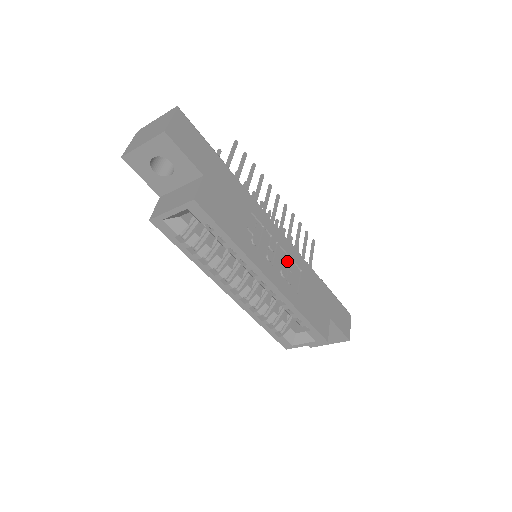
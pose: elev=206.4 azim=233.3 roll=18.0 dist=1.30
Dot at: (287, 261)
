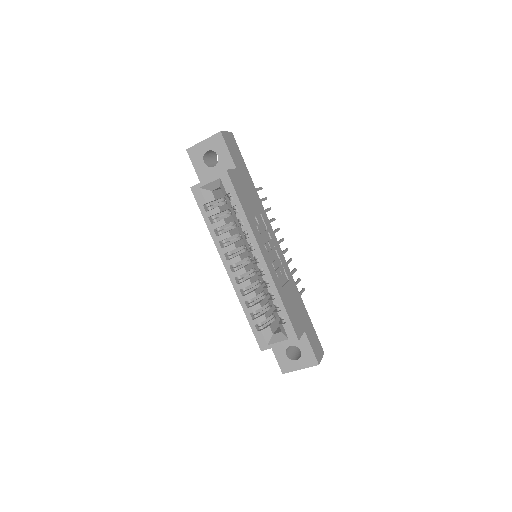
Dot at: (279, 263)
